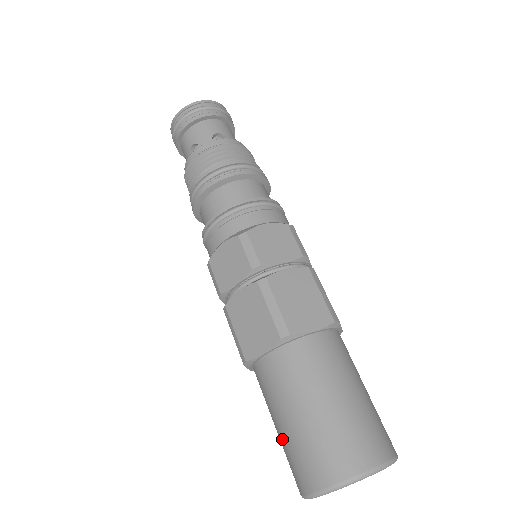
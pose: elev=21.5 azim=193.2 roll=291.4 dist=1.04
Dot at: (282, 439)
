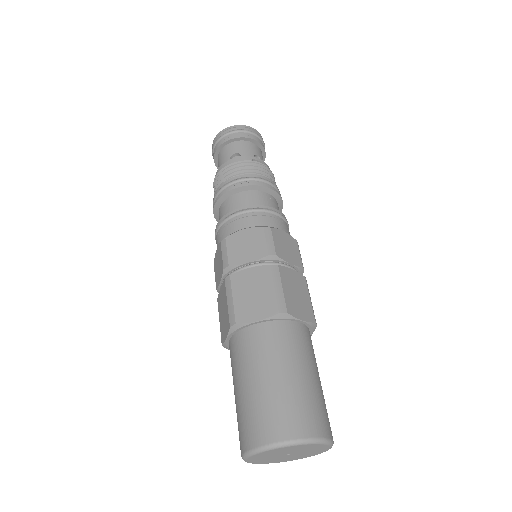
Dot at: occluded
